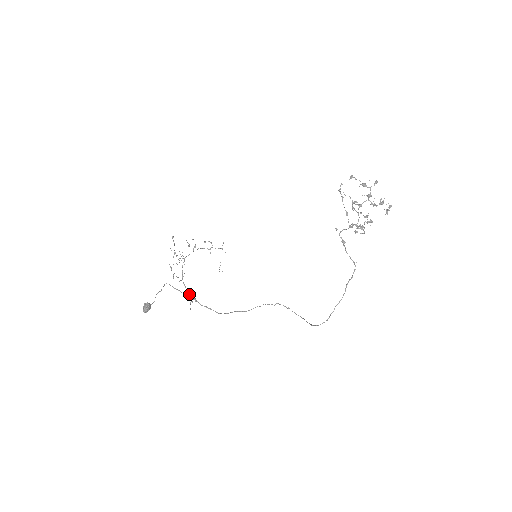
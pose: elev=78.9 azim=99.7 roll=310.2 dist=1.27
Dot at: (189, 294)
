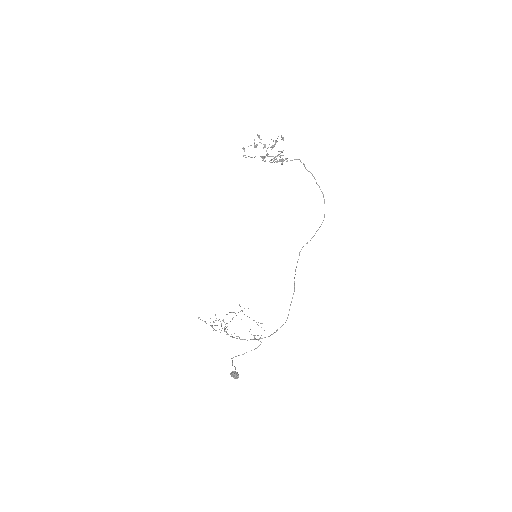
Dot at: occluded
